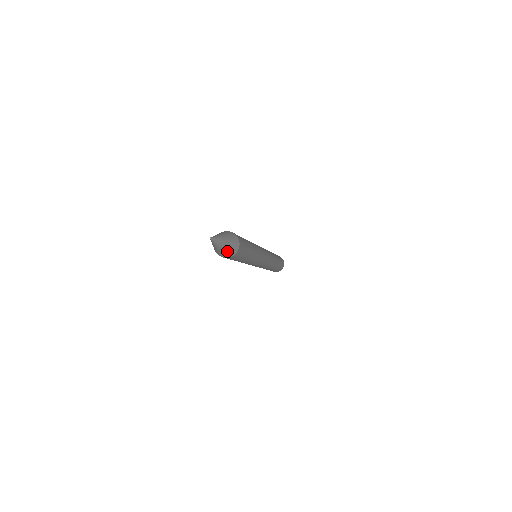
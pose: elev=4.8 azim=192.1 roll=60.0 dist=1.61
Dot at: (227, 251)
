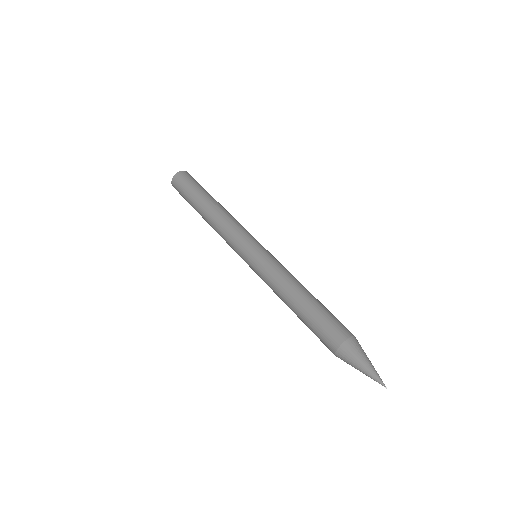
Dot at: occluded
